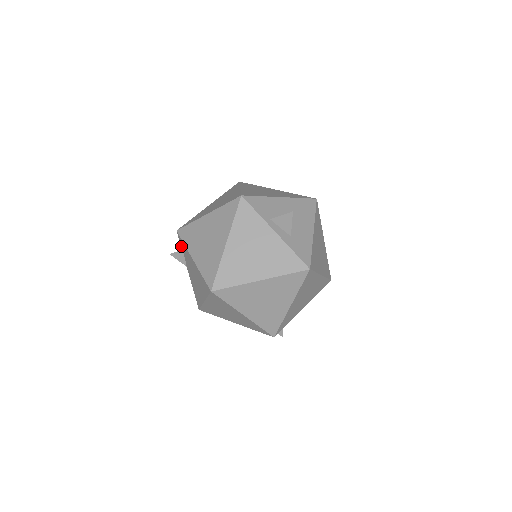
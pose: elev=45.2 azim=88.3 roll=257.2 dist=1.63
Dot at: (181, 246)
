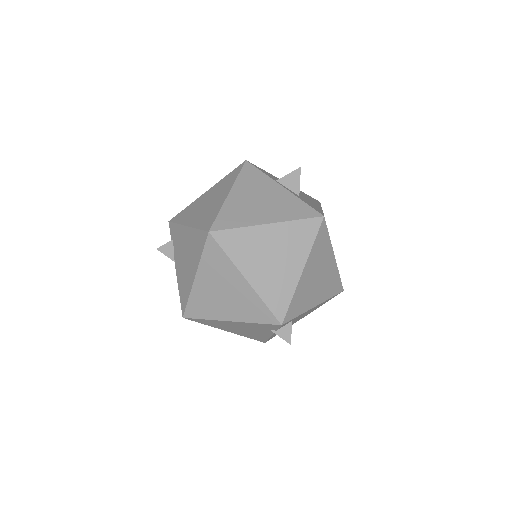
Dot at: (171, 237)
